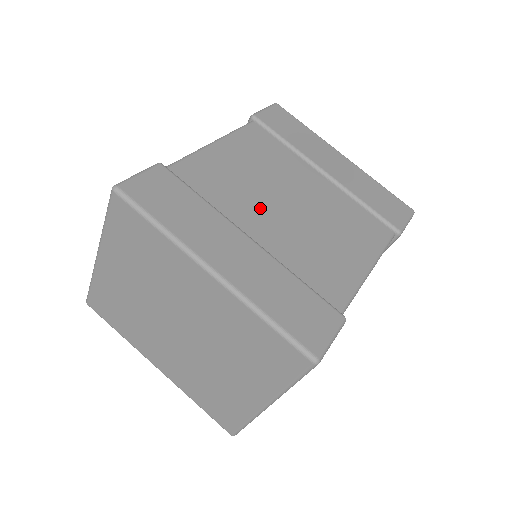
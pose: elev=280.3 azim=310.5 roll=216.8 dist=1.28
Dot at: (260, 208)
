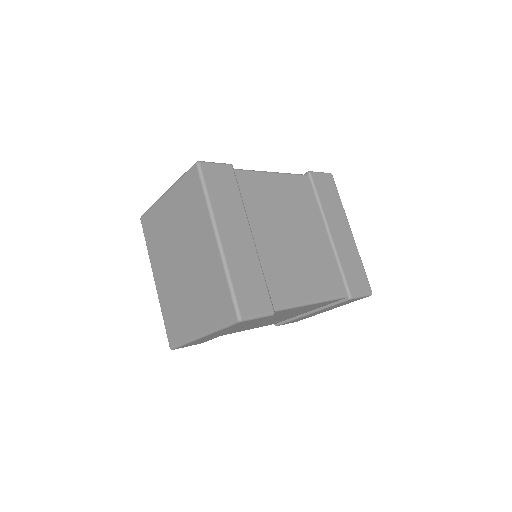
Dot at: (271, 225)
